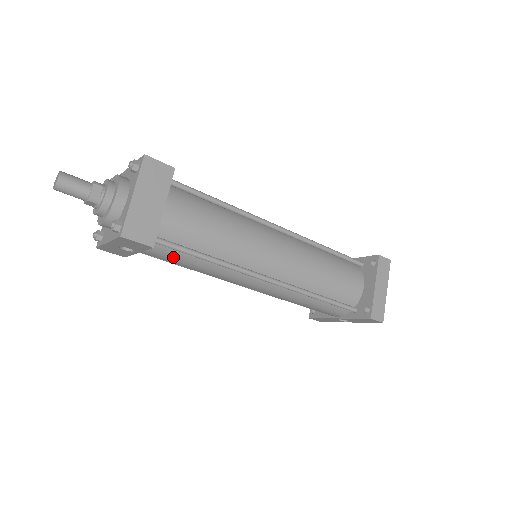
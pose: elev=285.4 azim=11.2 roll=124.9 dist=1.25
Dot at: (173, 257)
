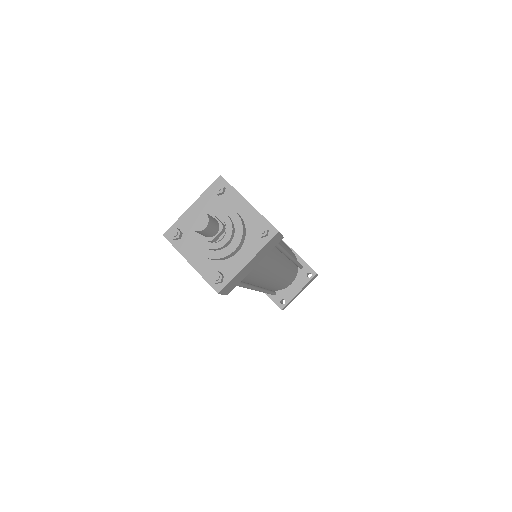
Dot at: occluded
